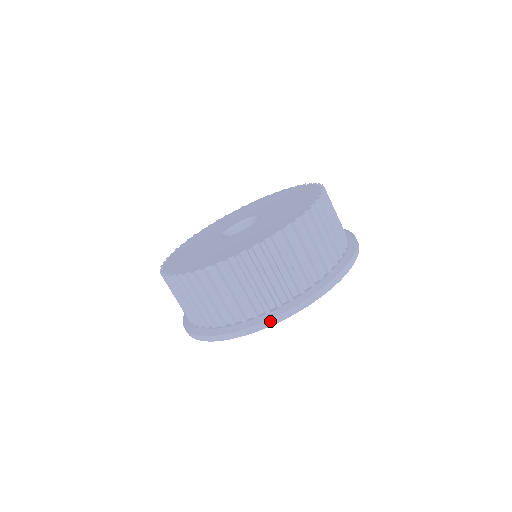
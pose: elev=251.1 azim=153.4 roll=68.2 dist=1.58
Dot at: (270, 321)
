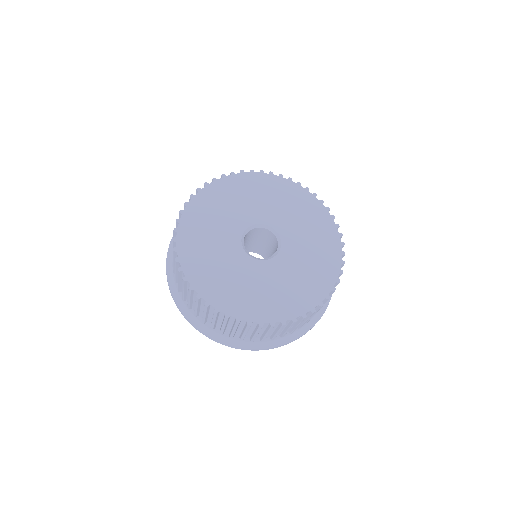
Dot at: (207, 336)
